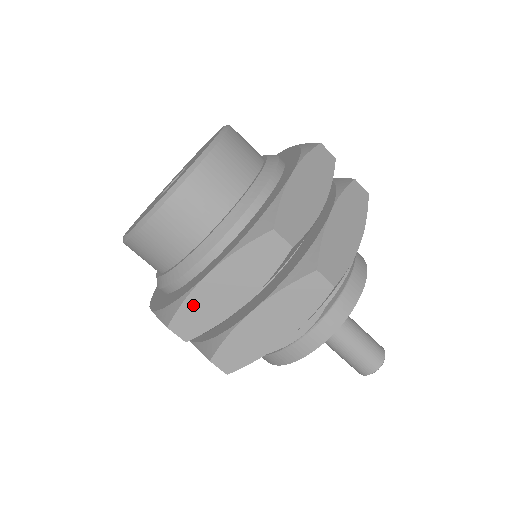
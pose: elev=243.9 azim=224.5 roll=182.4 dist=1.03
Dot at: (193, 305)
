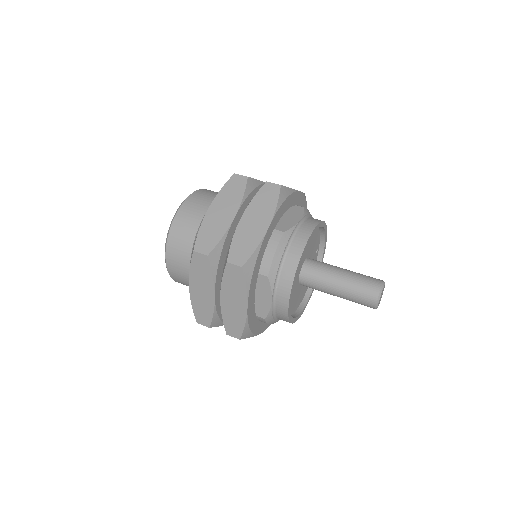
Dot at: (197, 306)
